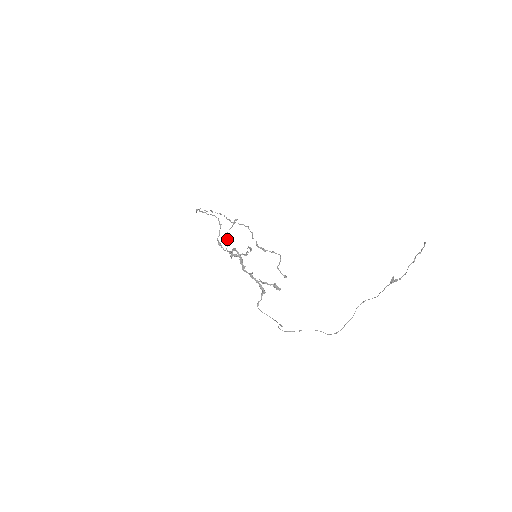
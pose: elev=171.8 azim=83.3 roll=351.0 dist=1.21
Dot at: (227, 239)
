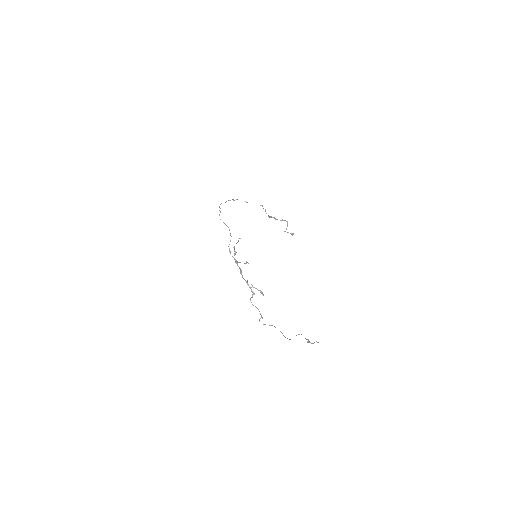
Dot at: (234, 250)
